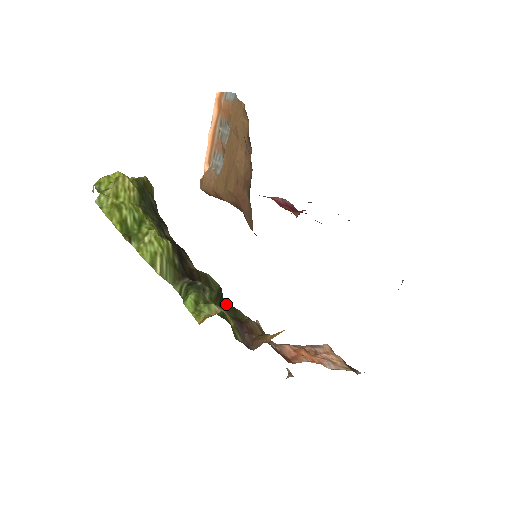
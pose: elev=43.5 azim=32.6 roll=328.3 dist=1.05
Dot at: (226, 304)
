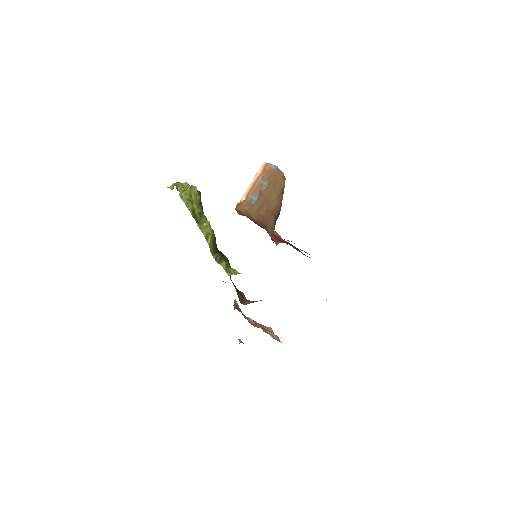
Dot at: occluded
